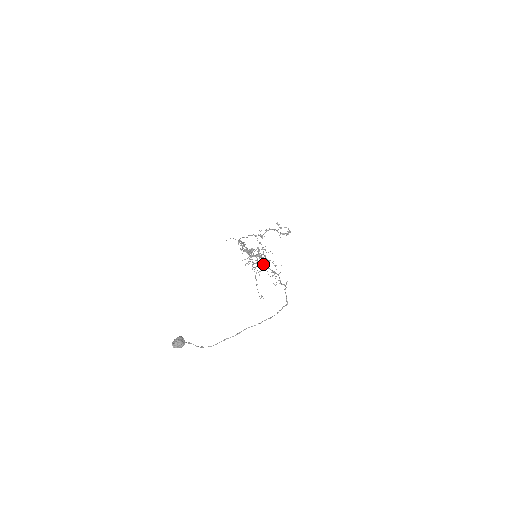
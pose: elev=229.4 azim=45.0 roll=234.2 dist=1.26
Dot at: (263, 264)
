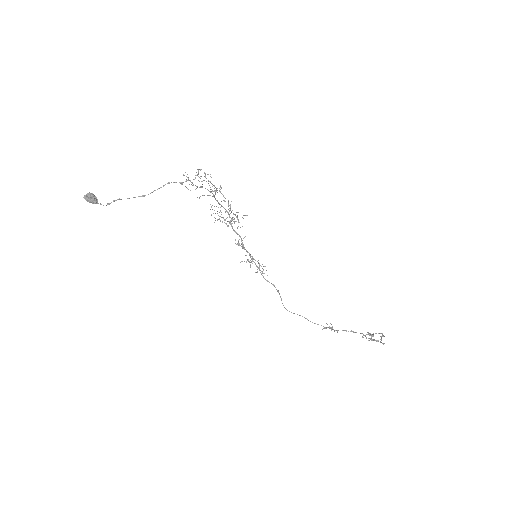
Dot at: (209, 191)
